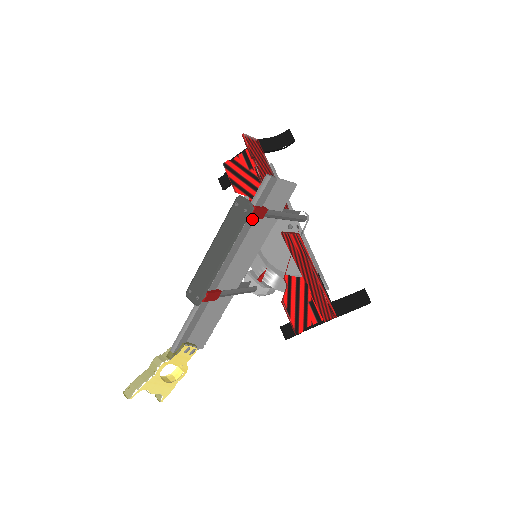
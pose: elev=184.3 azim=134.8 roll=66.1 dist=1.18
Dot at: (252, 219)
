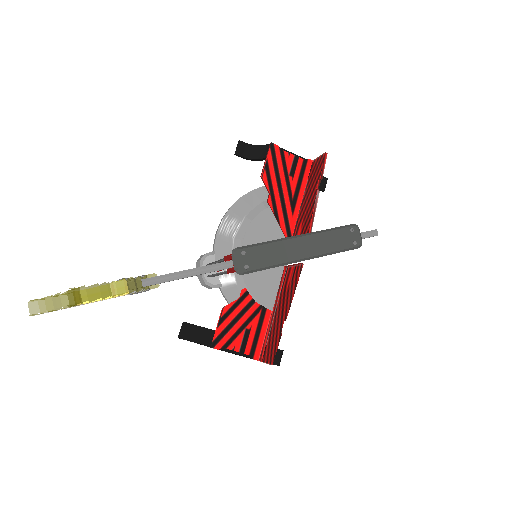
Dot at: occluded
